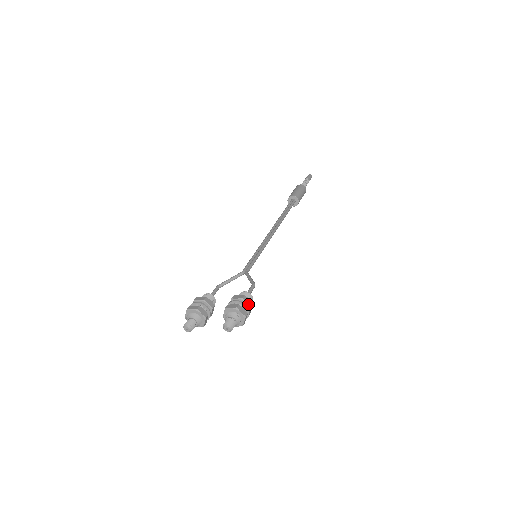
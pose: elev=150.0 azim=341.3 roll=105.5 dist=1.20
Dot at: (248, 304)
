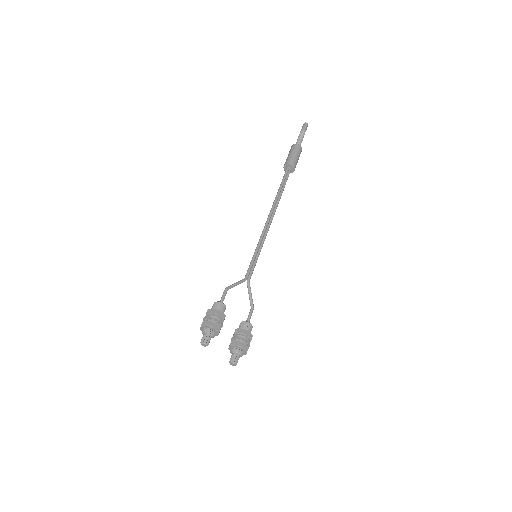
Dot at: occluded
